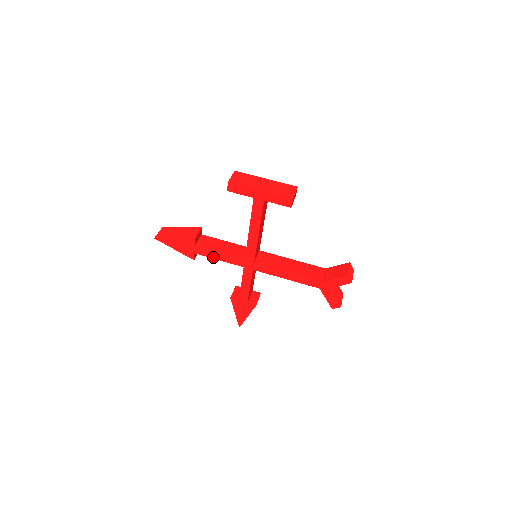
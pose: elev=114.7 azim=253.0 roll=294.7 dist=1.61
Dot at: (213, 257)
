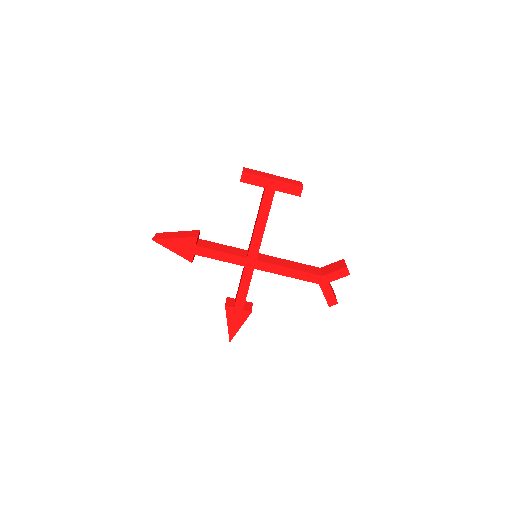
Dot at: (214, 257)
